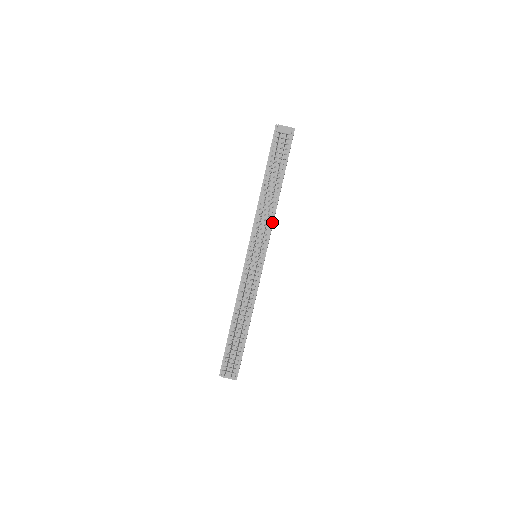
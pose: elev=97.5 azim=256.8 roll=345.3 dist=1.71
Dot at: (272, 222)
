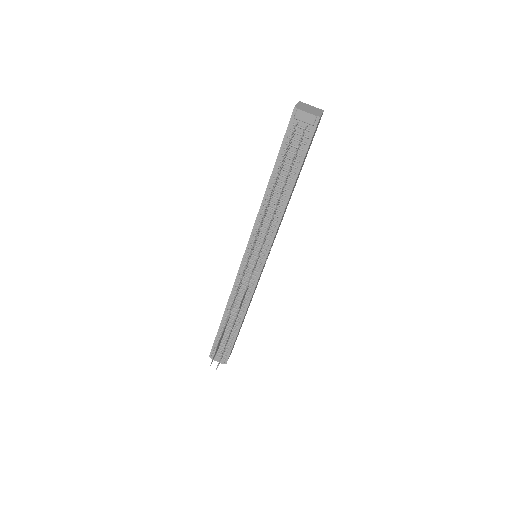
Dot at: (276, 228)
